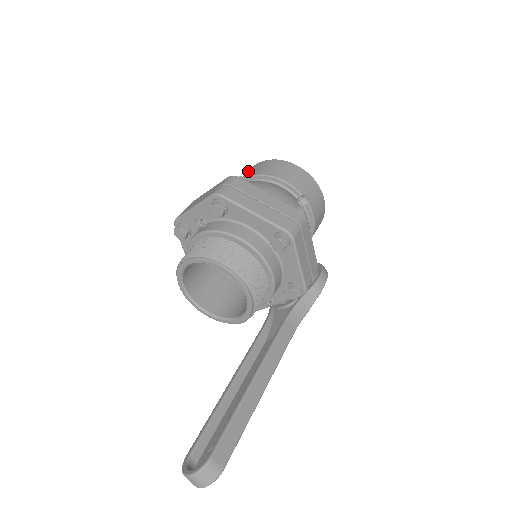
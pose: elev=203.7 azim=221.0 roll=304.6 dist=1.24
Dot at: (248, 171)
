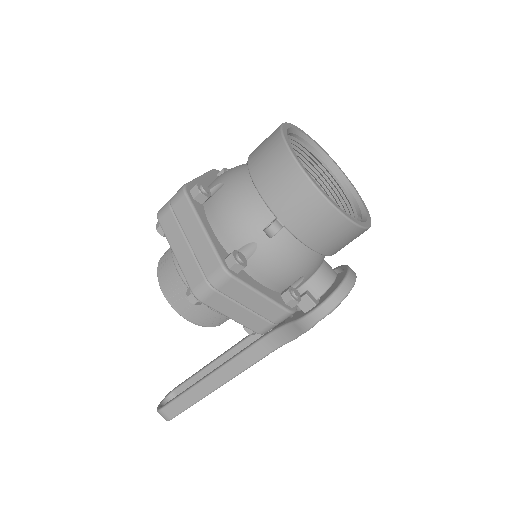
Dot at: occluded
